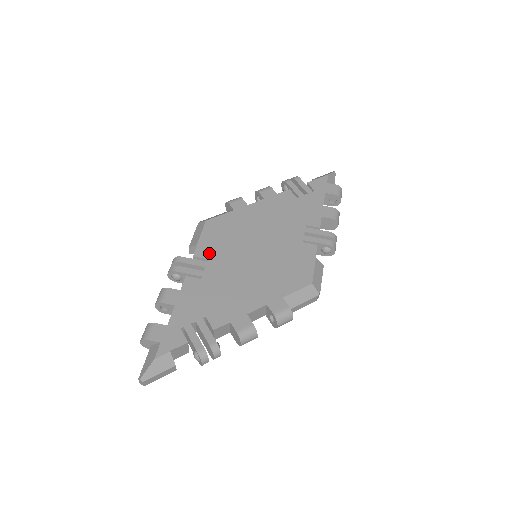
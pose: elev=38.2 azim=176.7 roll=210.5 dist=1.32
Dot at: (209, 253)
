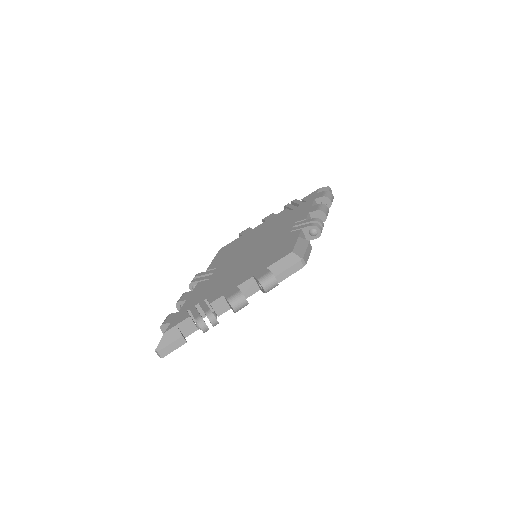
Dot at: (218, 264)
